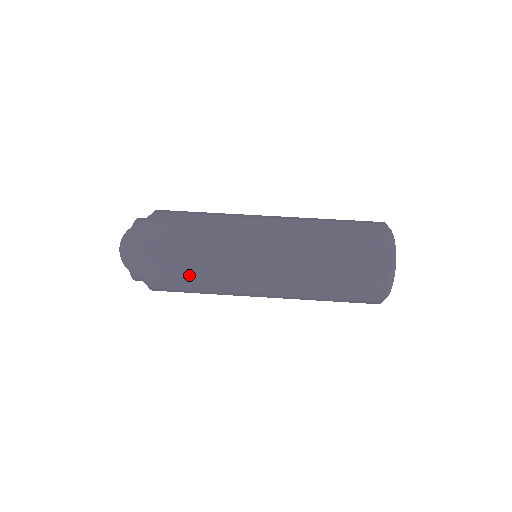
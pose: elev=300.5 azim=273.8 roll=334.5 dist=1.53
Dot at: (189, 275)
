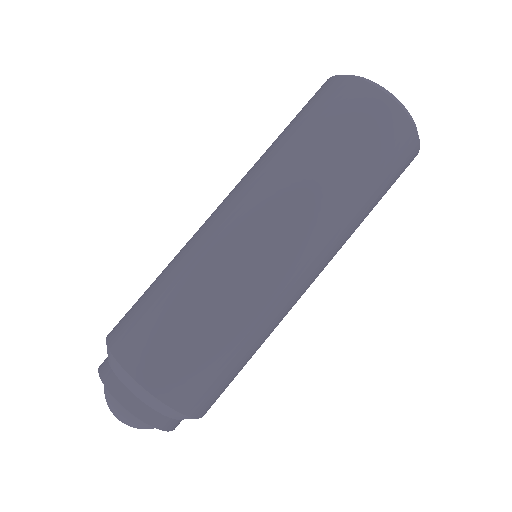
Dot at: occluded
